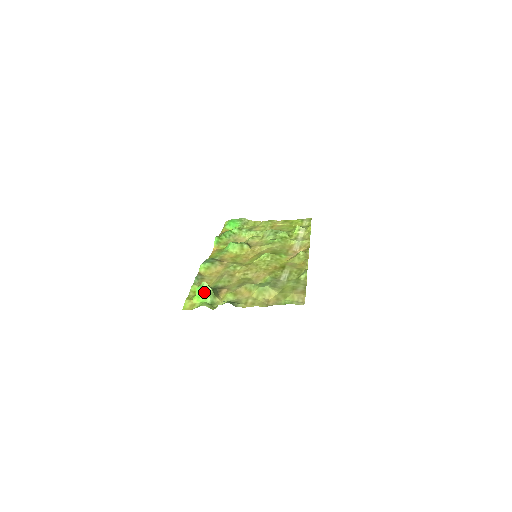
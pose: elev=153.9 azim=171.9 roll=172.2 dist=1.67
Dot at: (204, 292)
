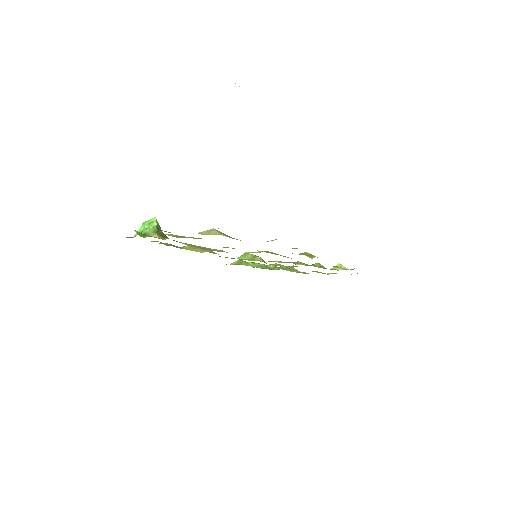
Dot at: (147, 224)
